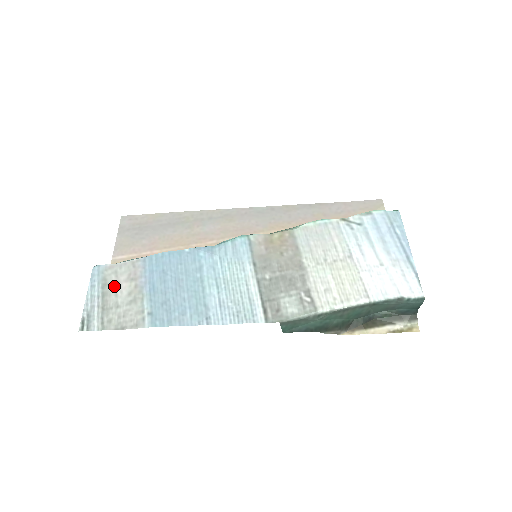
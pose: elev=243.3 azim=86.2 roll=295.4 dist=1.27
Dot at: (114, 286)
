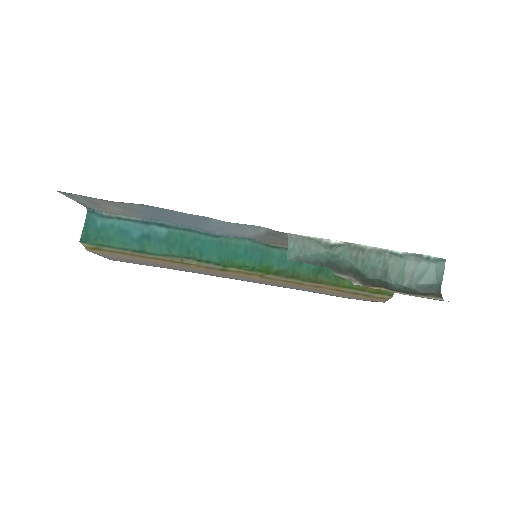
Dot at: (106, 208)
